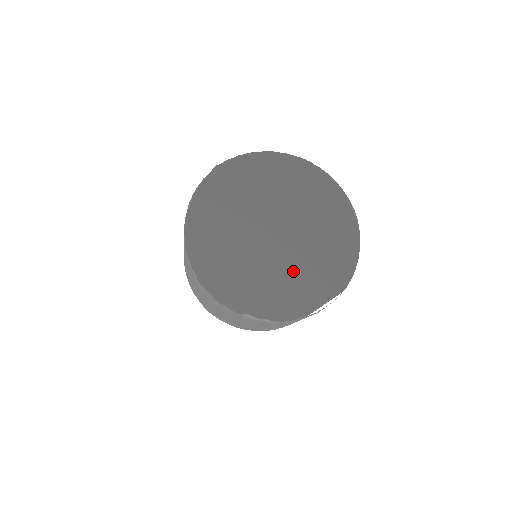
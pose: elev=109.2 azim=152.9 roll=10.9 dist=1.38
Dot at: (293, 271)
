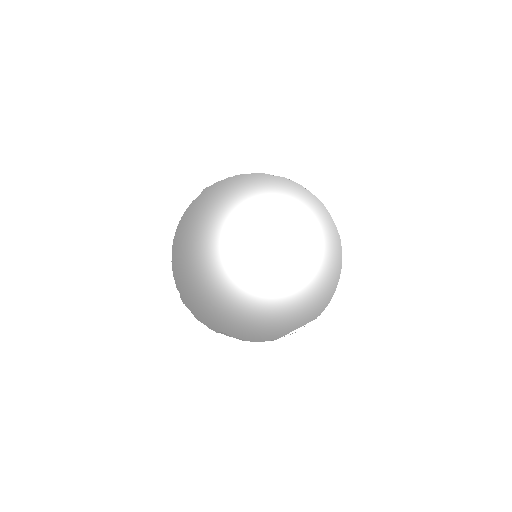
Dot at: (270, 296)
